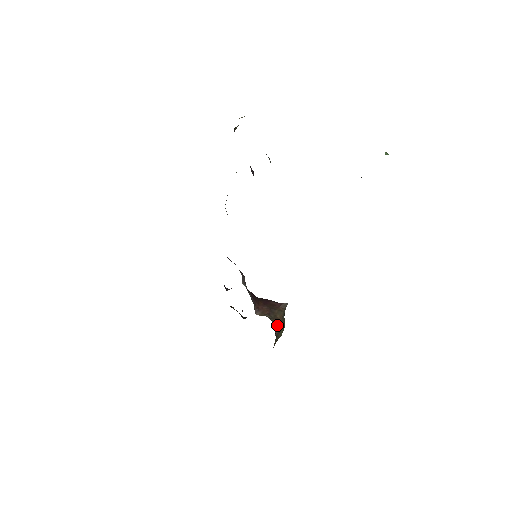
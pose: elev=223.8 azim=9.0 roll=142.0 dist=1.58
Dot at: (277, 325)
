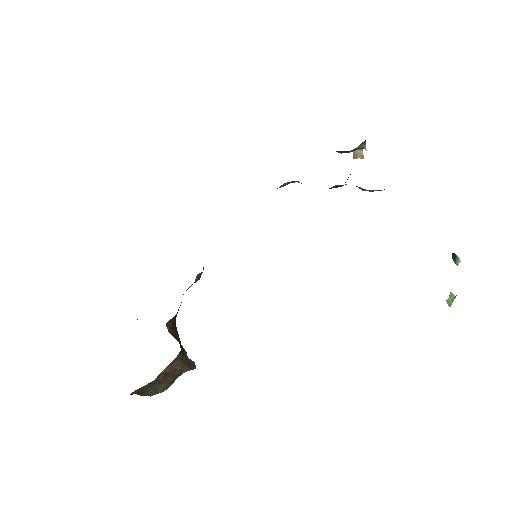
Dot at: (172, 367)
